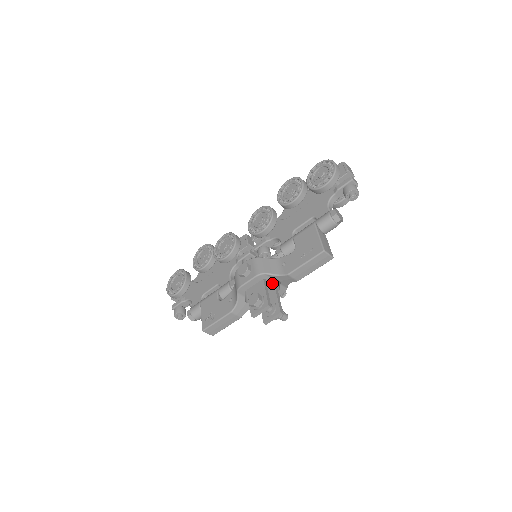
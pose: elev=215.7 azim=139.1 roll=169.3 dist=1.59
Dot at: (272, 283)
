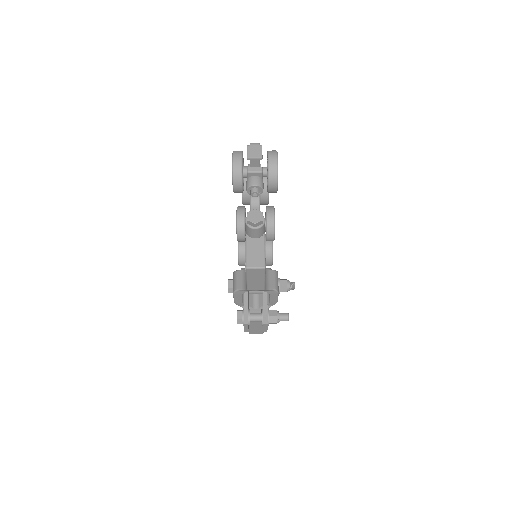
Dot at: occluded
